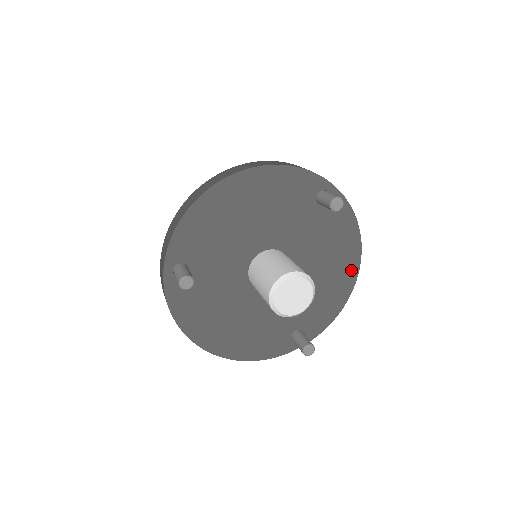
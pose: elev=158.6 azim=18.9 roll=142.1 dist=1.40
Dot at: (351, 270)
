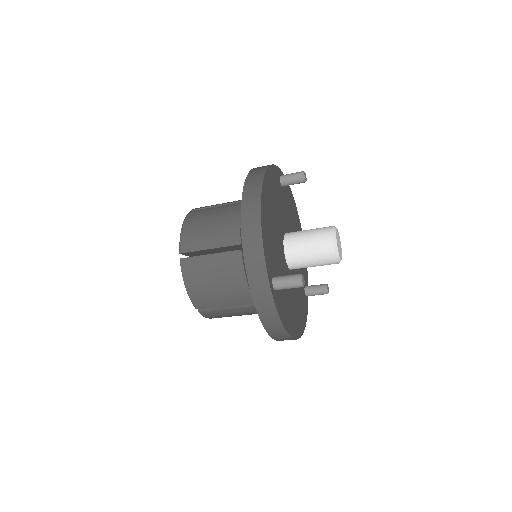
Dot at: (299, 226)
